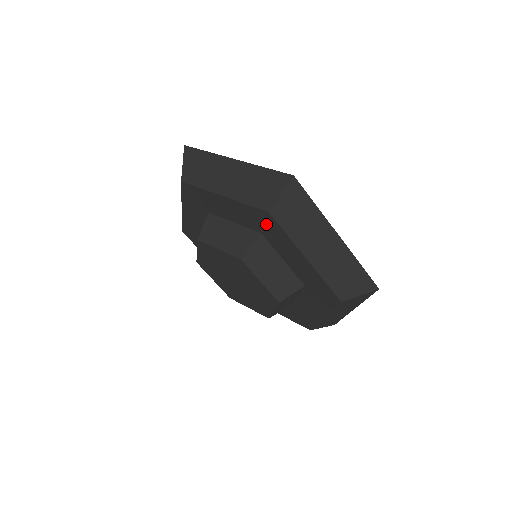
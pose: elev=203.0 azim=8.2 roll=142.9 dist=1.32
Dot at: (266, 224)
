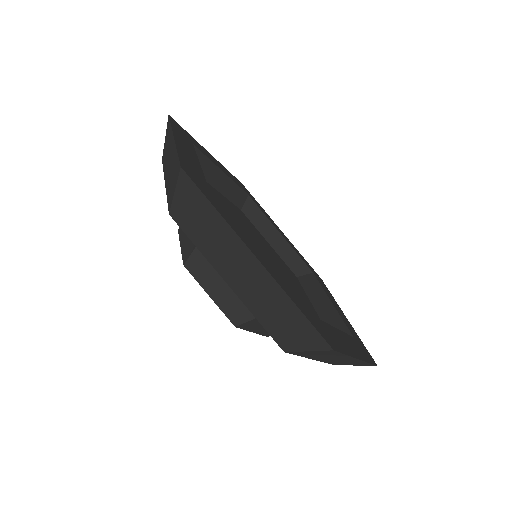
Dot at: occluded
